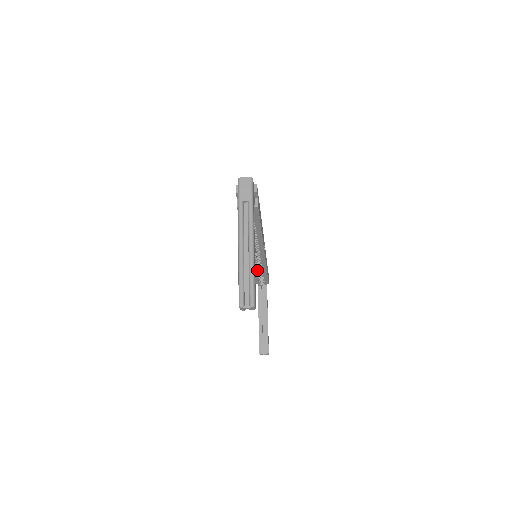
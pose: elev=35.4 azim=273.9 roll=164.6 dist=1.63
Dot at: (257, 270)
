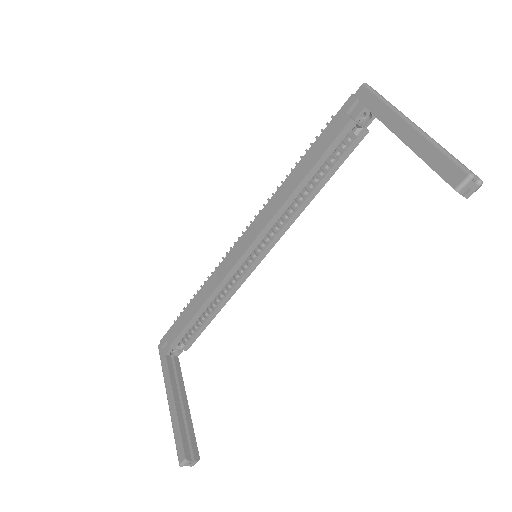
Dot at: (207, 306)
